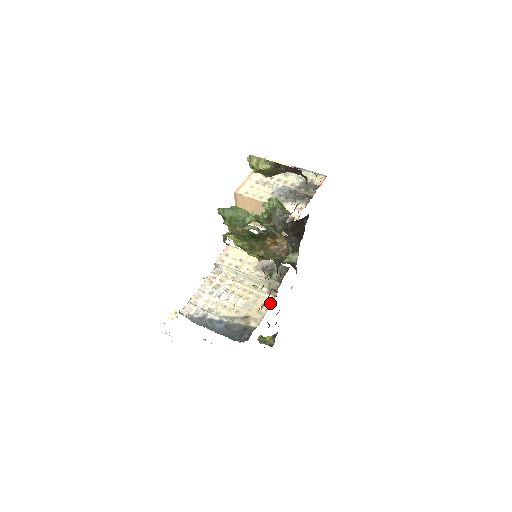
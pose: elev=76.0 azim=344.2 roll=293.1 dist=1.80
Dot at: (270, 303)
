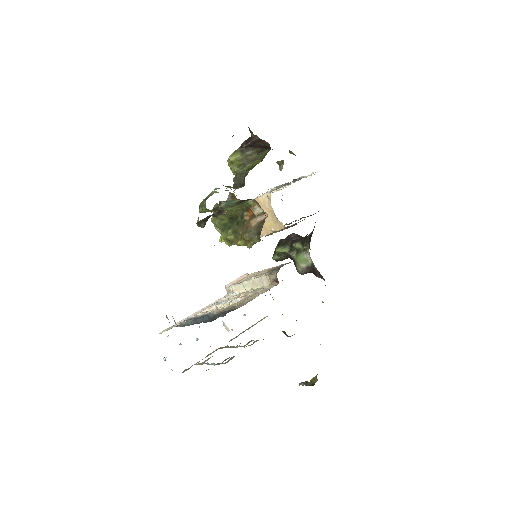
Dot at: (267, 290)
